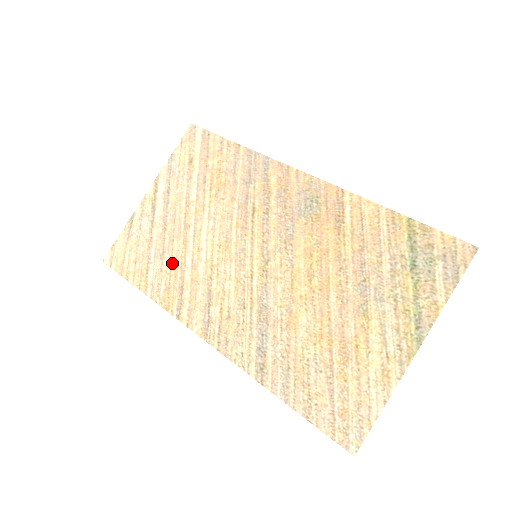
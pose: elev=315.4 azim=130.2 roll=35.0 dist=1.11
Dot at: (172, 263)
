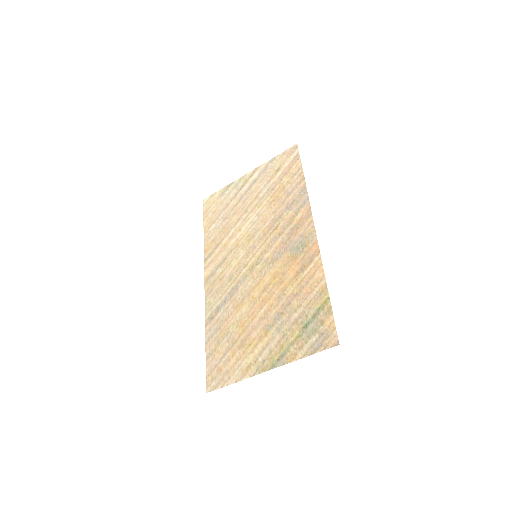
Dot at: (225, 227)
